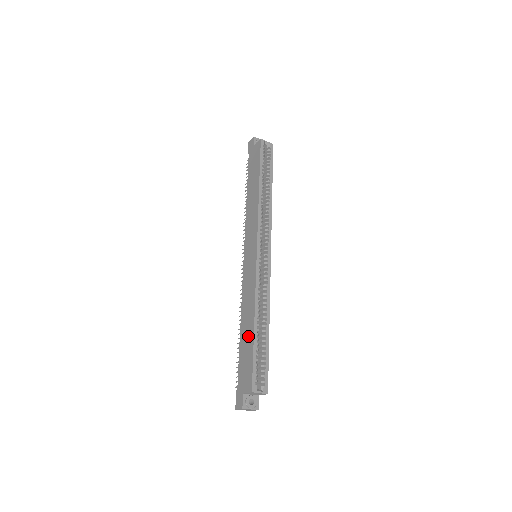
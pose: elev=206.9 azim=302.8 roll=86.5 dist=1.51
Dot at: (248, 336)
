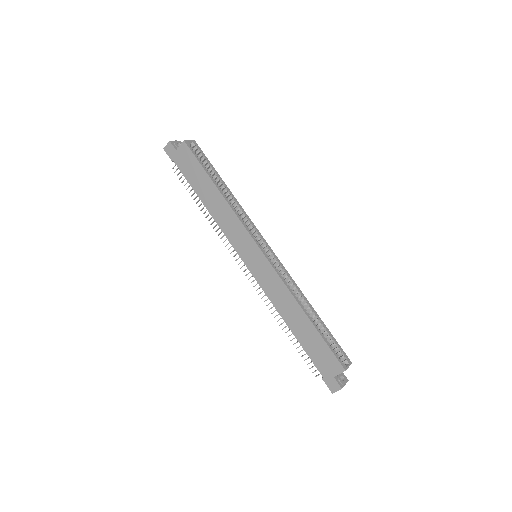
Dot at: (306, 329)
